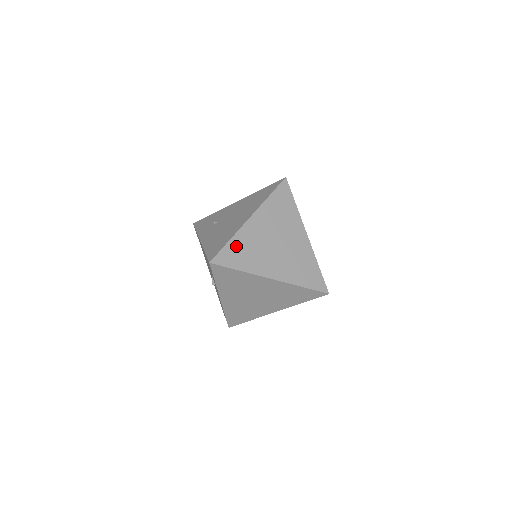
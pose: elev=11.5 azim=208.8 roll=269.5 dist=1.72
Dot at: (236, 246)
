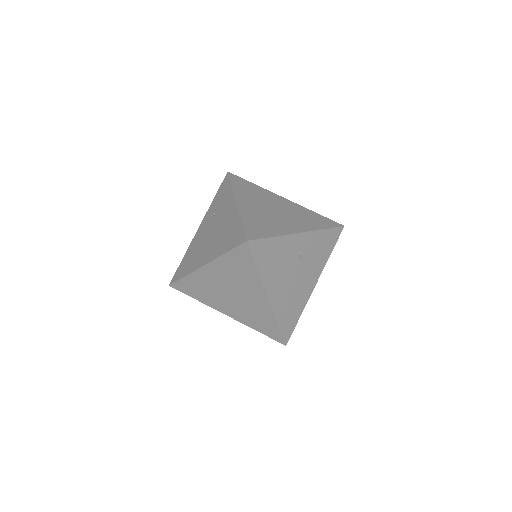
Dot at: (191, 283)
